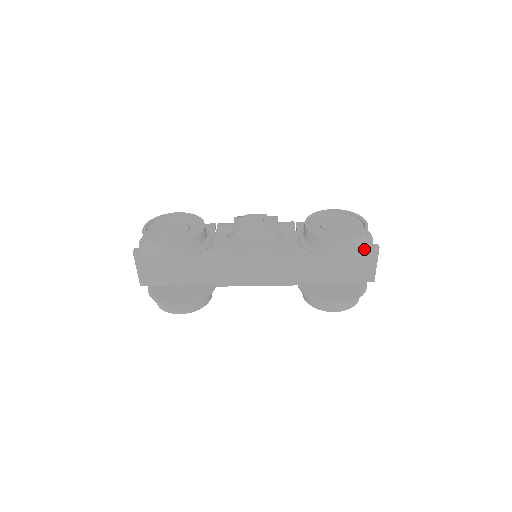
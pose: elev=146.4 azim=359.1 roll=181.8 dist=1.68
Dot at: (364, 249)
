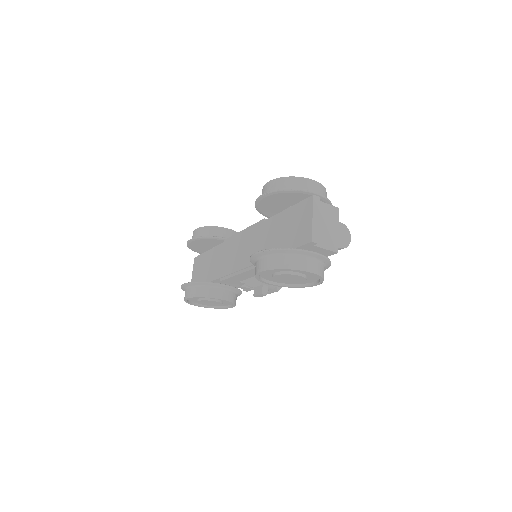
Dot at: (287, 189)
